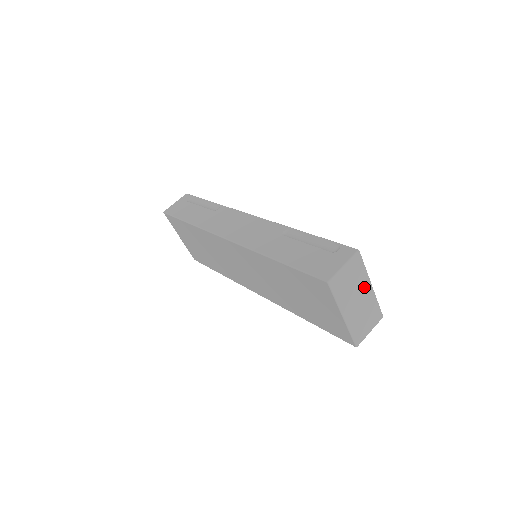
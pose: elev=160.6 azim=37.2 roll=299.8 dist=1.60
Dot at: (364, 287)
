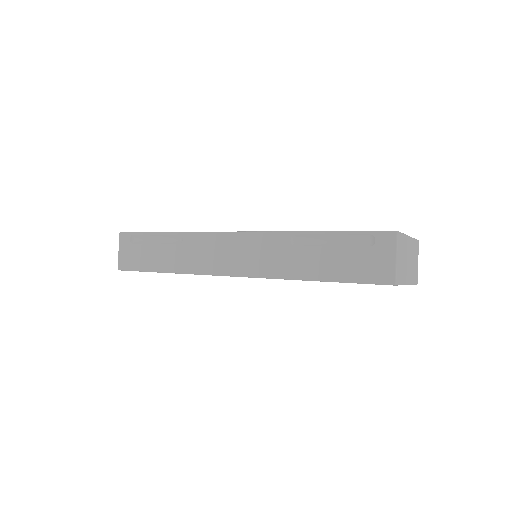
Dot at: (407, 246)
